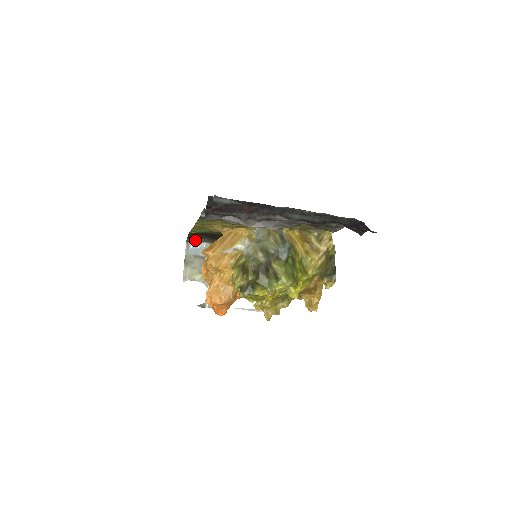
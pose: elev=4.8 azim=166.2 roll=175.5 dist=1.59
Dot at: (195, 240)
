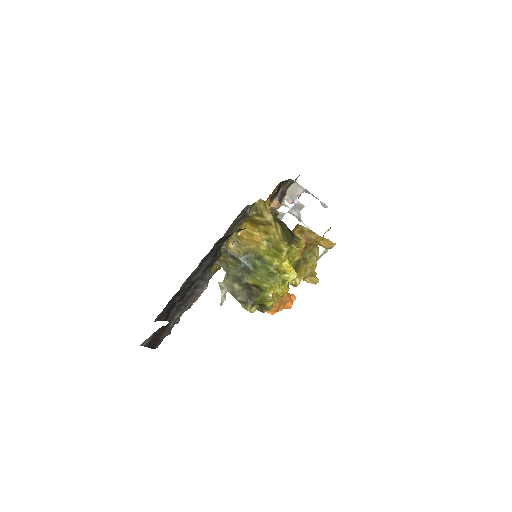
Dot at: occluded
